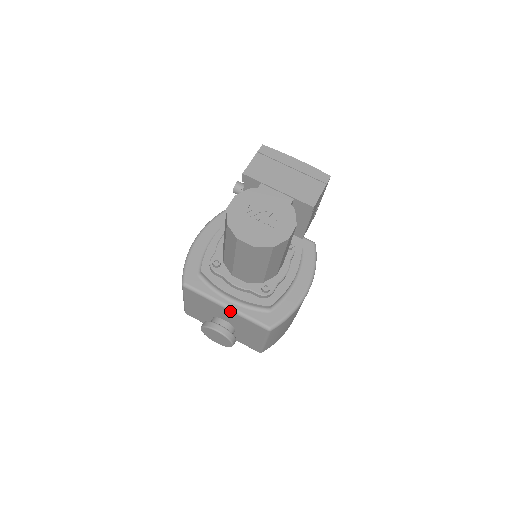
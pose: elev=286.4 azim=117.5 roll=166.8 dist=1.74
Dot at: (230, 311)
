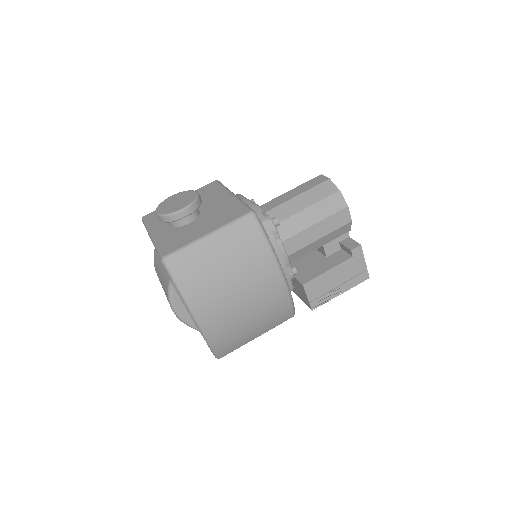
Dot at: (233, 196)
